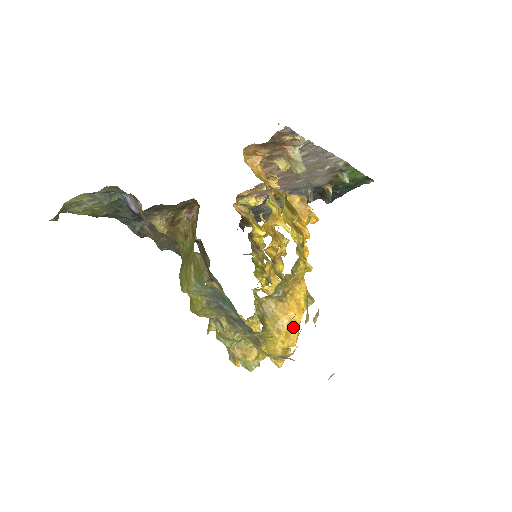
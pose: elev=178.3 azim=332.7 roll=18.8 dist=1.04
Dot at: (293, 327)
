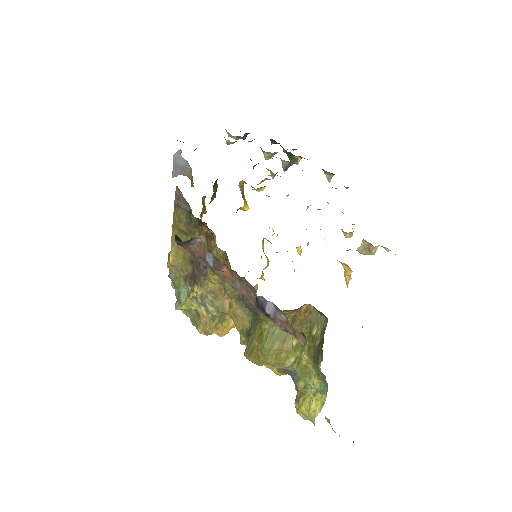
Dot at: occluded
